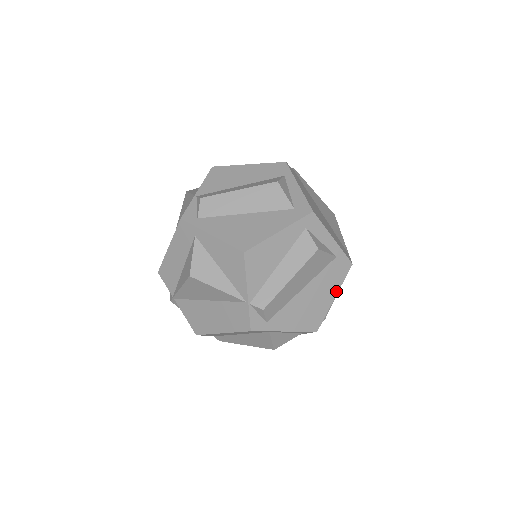
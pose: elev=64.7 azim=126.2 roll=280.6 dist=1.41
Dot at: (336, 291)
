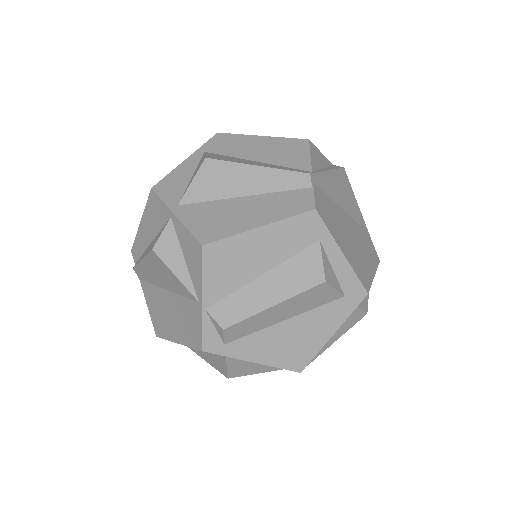
Dot at: occluded
